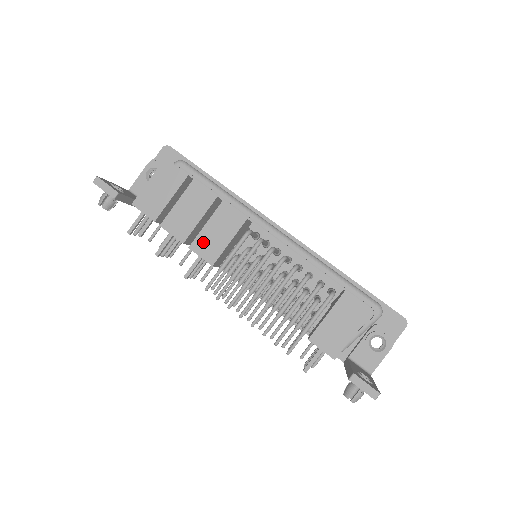
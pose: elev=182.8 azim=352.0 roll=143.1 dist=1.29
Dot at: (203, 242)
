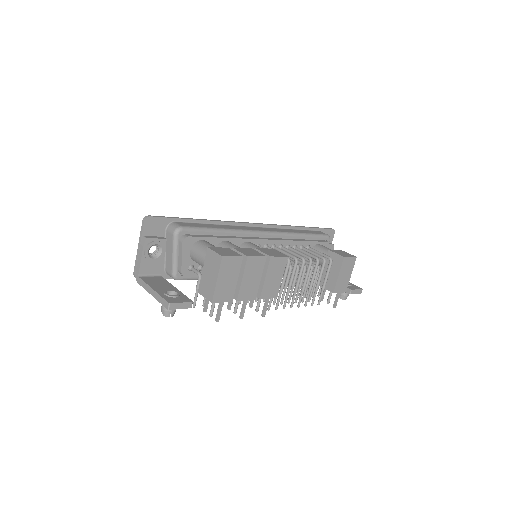
Dot at: (267, 289)
